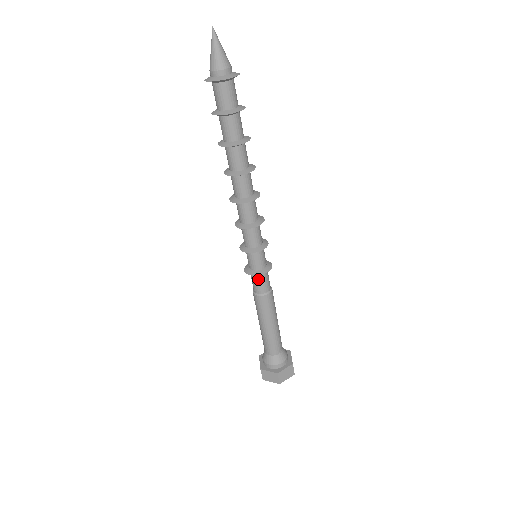
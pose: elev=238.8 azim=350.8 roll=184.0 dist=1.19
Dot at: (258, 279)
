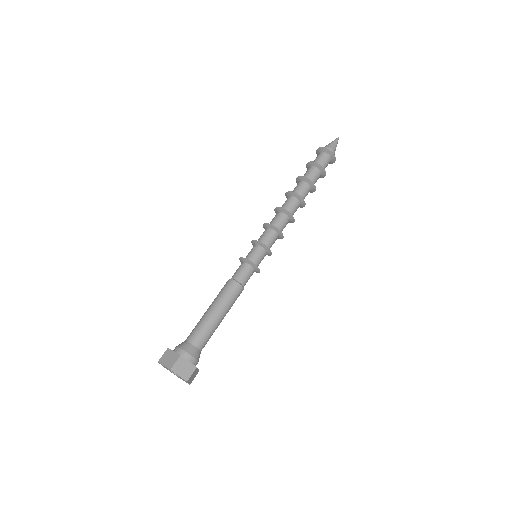
Dot at: (250, 271)
